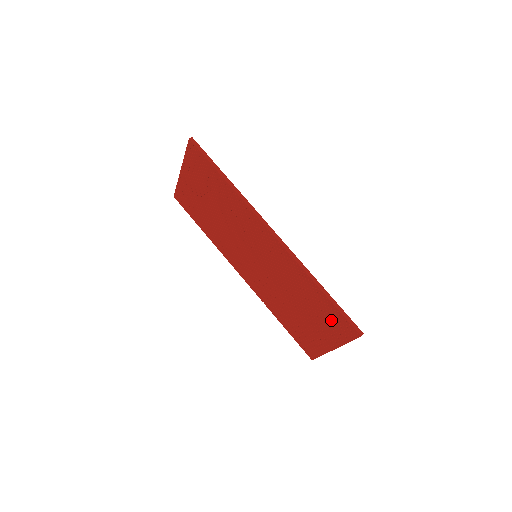
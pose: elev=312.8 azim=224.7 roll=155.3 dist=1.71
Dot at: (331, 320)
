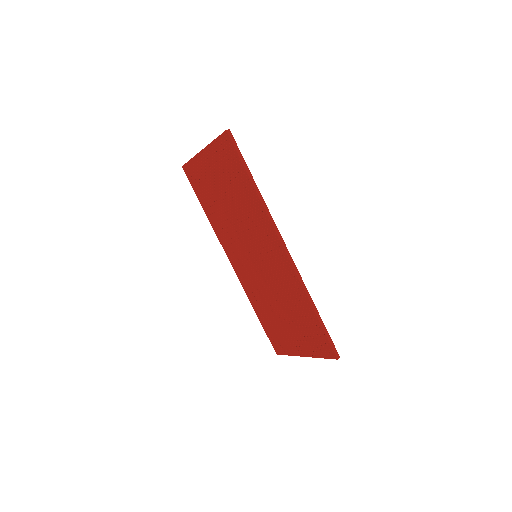
Dot at: (313, 336)
